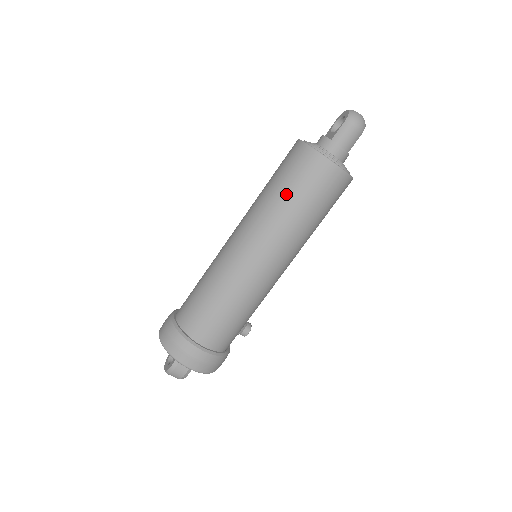
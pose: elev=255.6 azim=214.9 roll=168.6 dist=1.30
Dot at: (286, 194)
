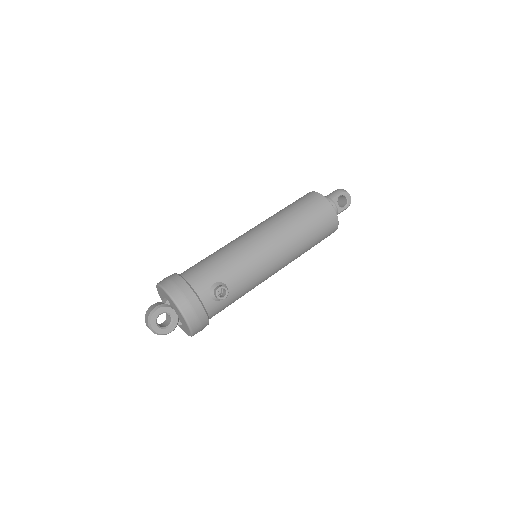
Dot at: occluded
